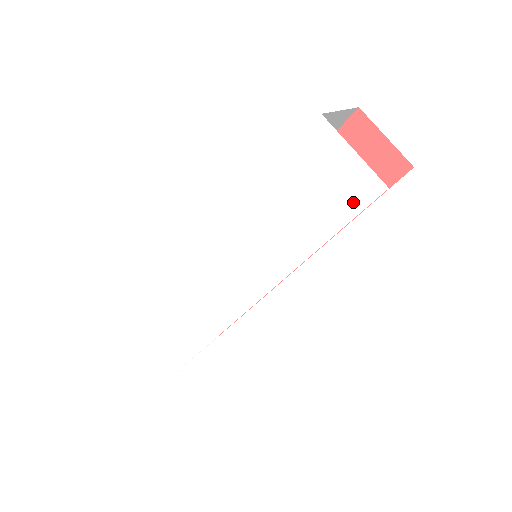
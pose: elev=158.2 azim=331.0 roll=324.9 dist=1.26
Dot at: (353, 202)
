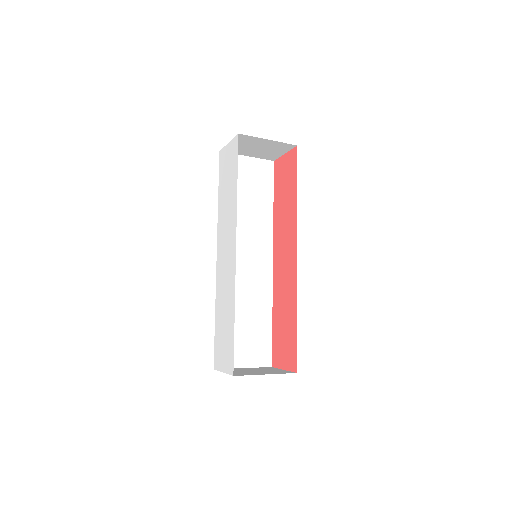
Dot at: (235, 155)
